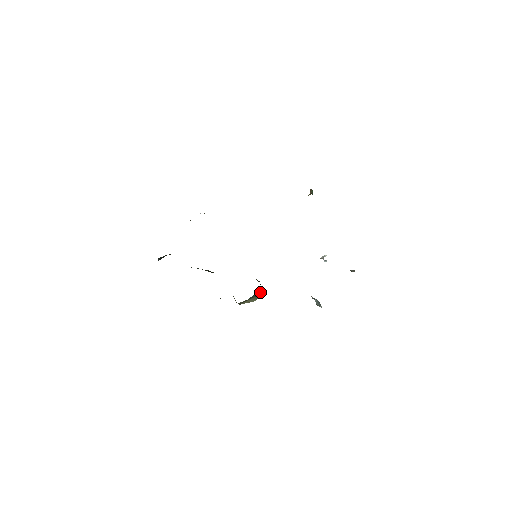
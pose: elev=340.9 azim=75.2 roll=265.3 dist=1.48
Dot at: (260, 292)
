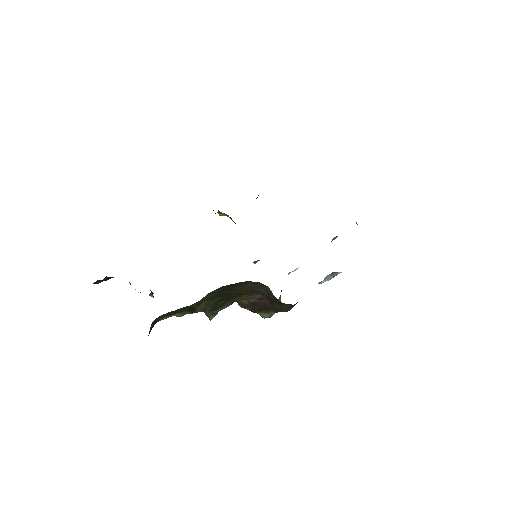
Dot at: occluded
